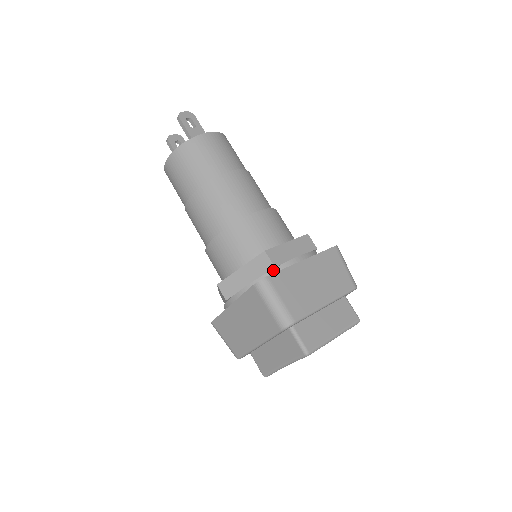
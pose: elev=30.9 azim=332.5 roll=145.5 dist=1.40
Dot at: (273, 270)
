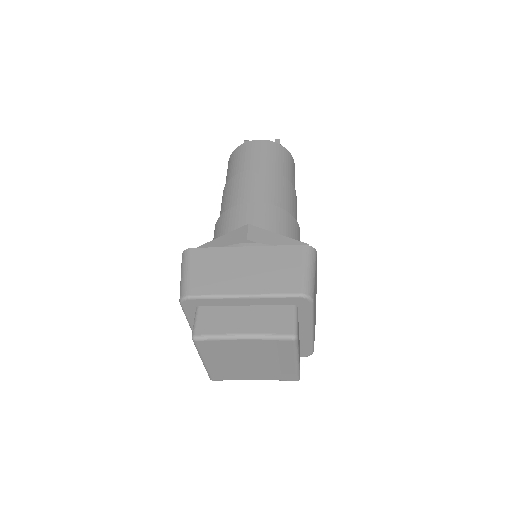
Dot at: occluded
